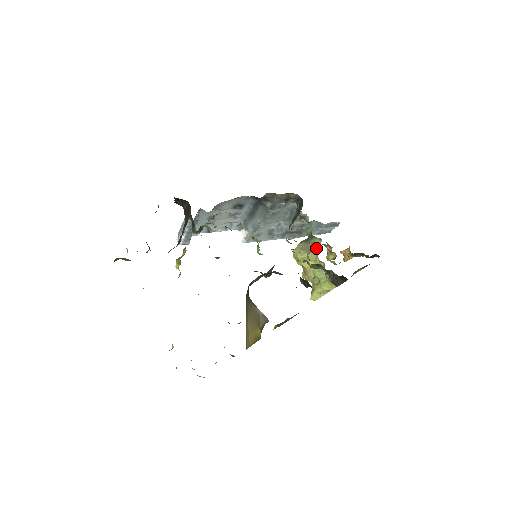
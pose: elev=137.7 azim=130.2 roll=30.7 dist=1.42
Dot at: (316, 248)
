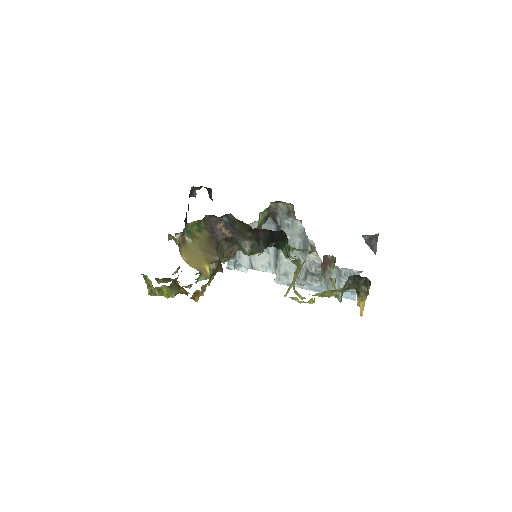
Dot at: occluded
